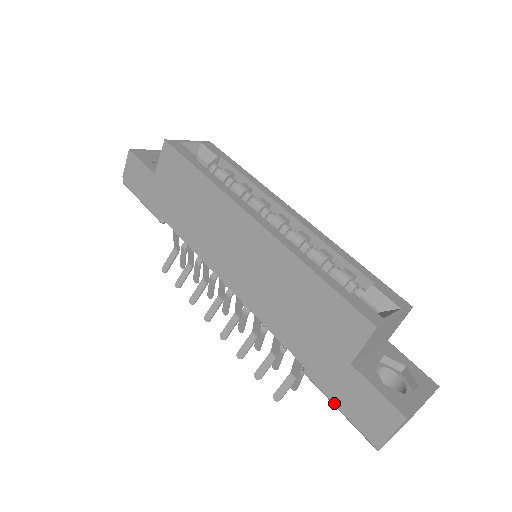
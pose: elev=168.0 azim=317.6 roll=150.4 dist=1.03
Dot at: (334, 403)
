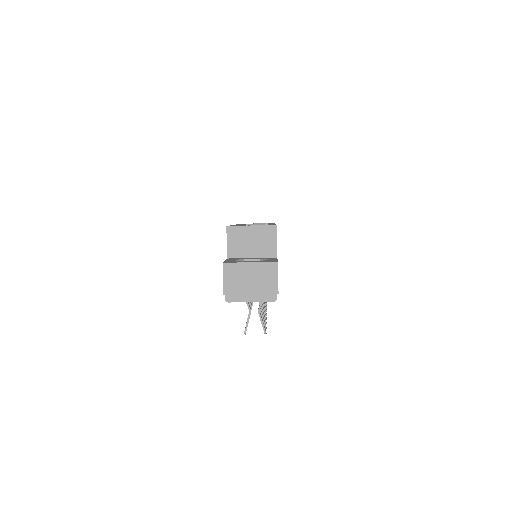
Dot at: occluded
